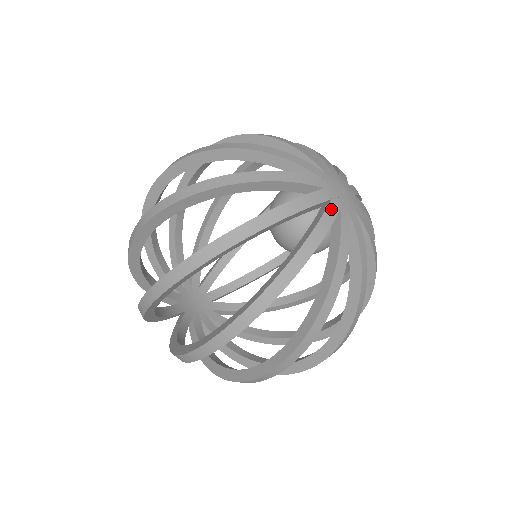
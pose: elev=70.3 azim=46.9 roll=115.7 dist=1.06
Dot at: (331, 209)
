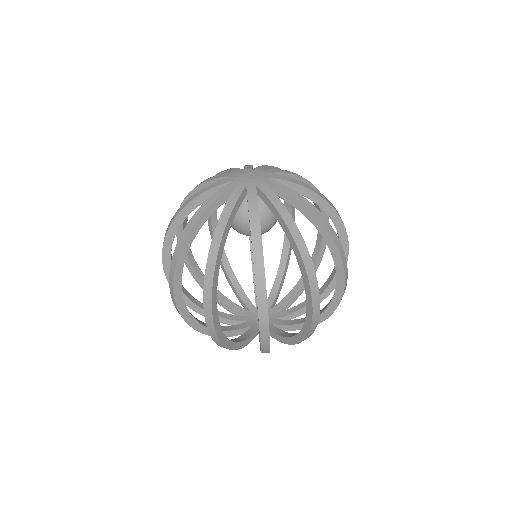
Dot at: (250, 191)
